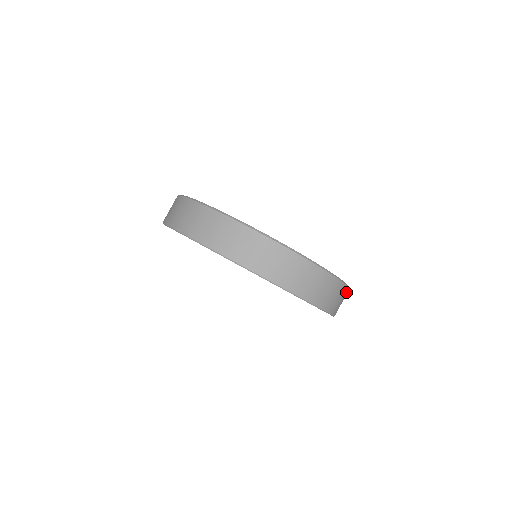
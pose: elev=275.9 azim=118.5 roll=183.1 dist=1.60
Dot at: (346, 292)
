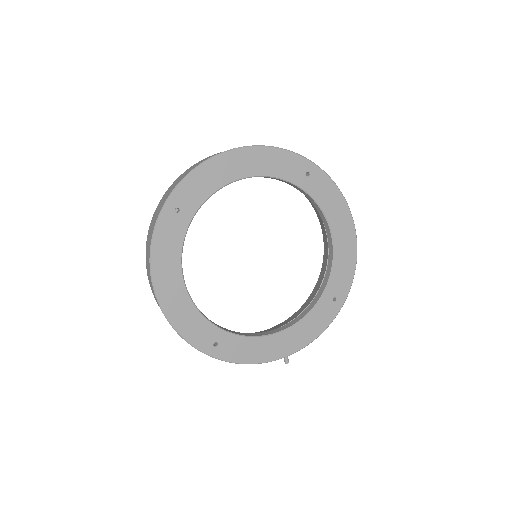
Dot at: occluded
